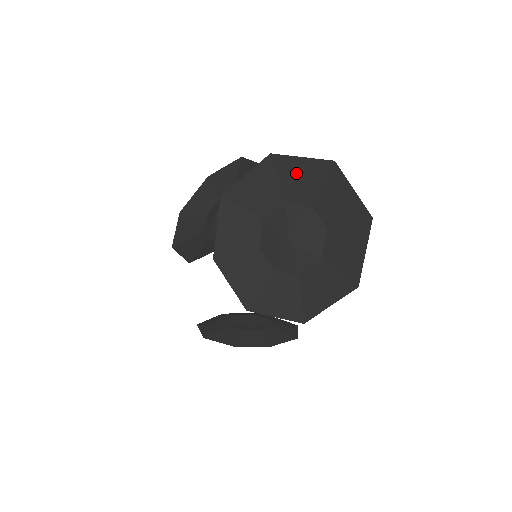
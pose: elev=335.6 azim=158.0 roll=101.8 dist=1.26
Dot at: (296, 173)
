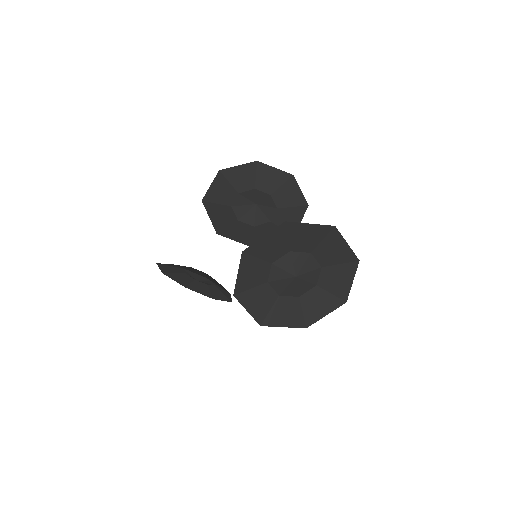
Dot at: (335, 247)
